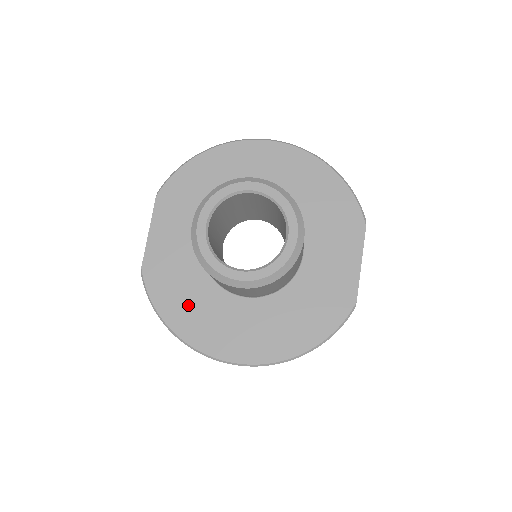
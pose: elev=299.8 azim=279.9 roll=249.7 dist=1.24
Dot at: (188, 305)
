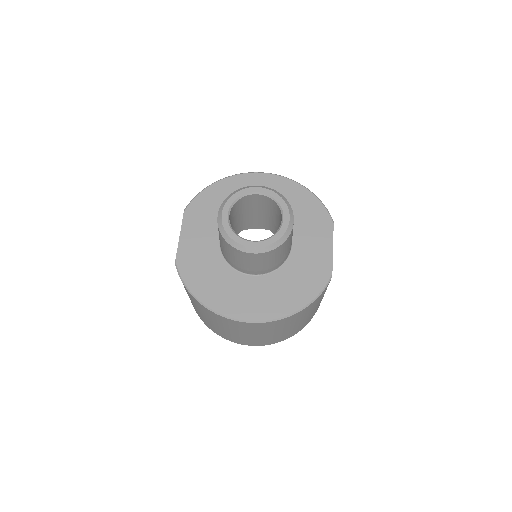
Dot at: (212, 283)
